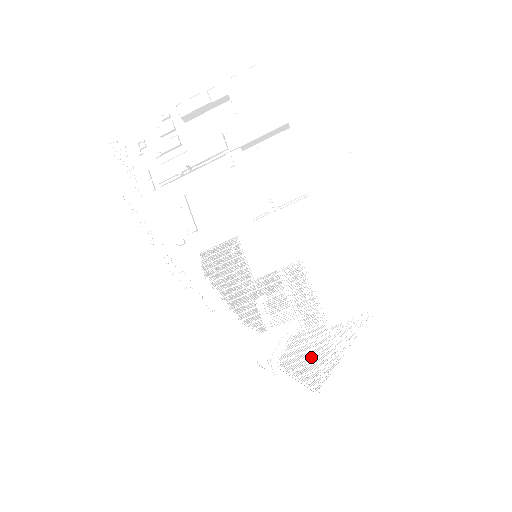
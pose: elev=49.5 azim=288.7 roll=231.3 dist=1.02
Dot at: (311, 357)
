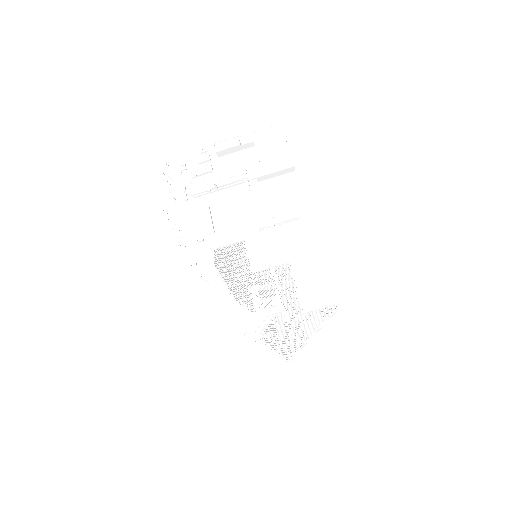
Dot at: (286, 334)
